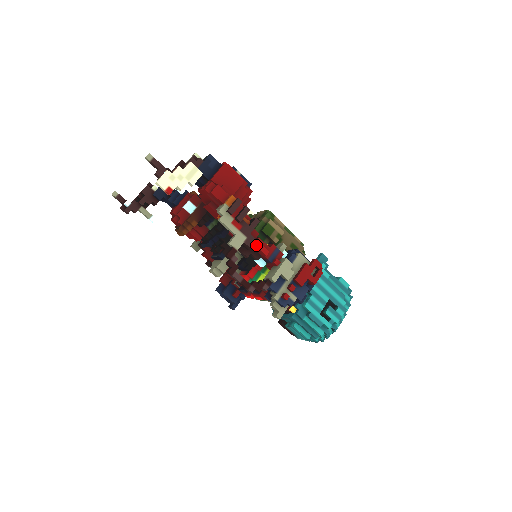
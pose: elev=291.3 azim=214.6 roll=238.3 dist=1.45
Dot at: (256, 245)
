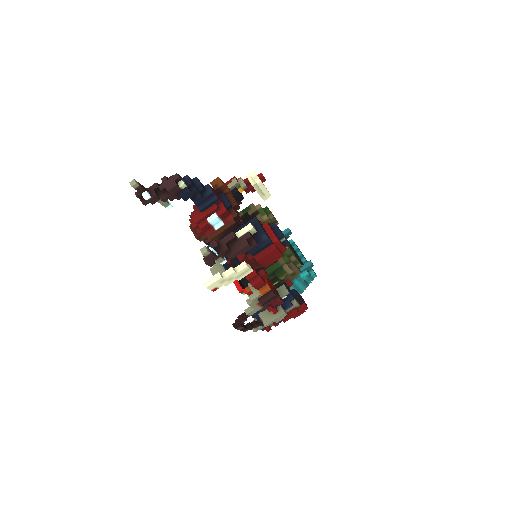
Dot at: occluded
